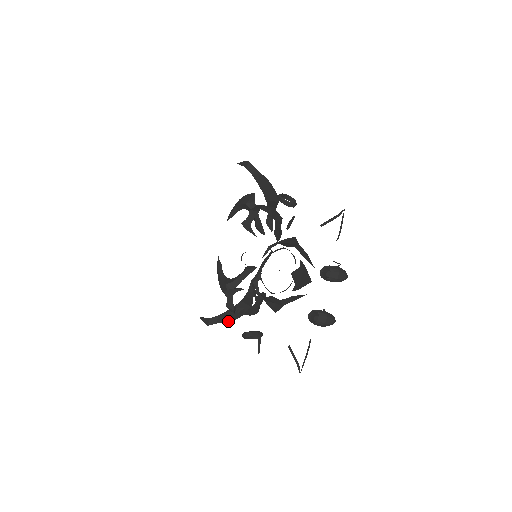
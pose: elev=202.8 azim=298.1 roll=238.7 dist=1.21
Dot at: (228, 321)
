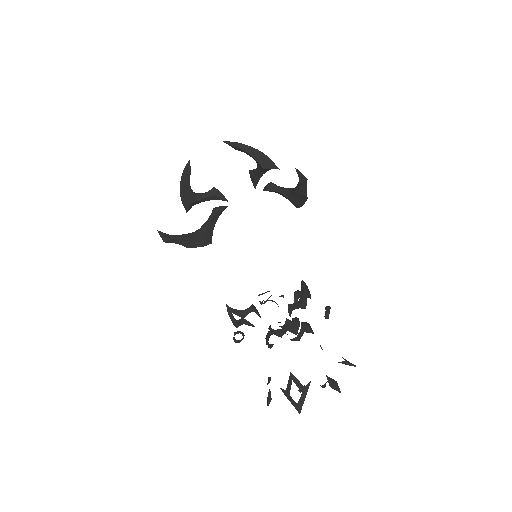
Dot at: (186, 247)
